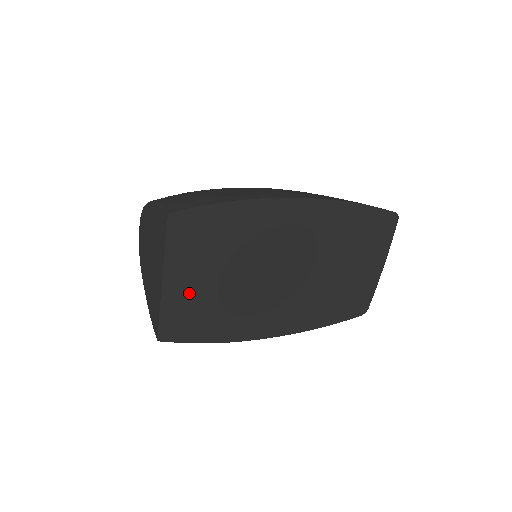
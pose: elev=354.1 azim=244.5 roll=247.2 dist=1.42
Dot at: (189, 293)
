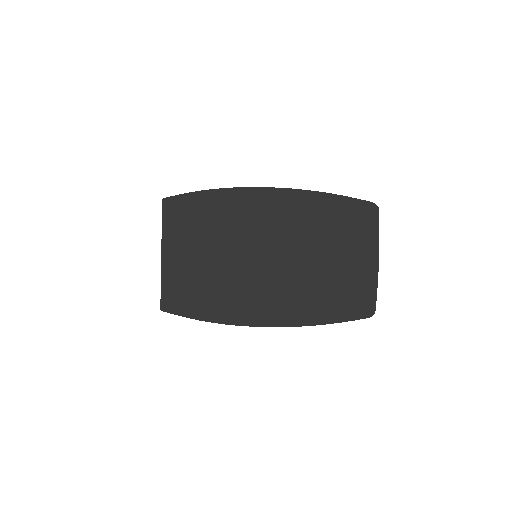
Dot at: (183, 267)
